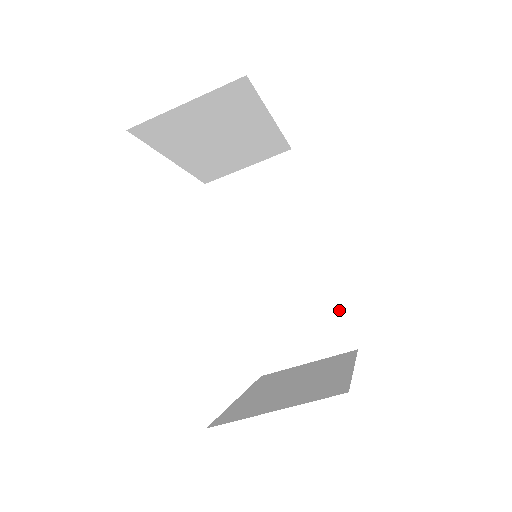
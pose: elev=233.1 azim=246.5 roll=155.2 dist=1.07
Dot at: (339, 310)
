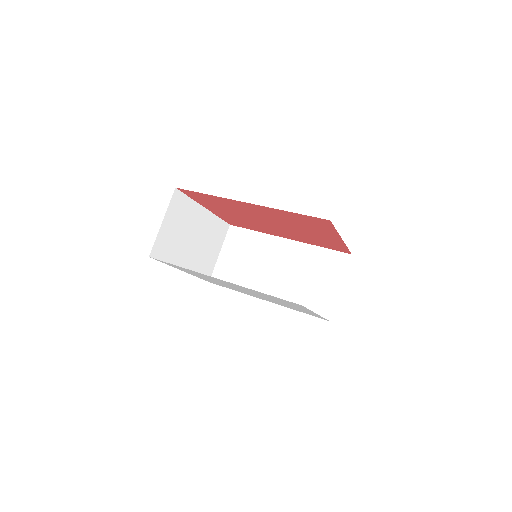
Dot at: (324, 251)
